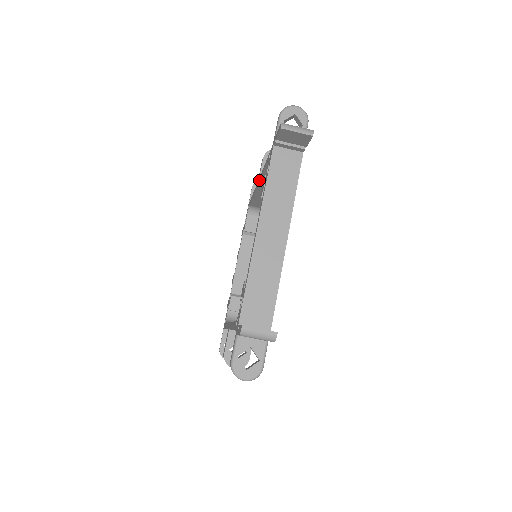
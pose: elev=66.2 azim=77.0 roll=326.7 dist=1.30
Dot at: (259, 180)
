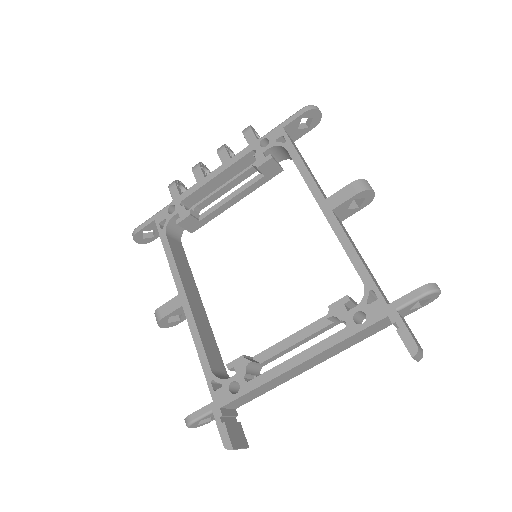
Dot at: (333, 226)
